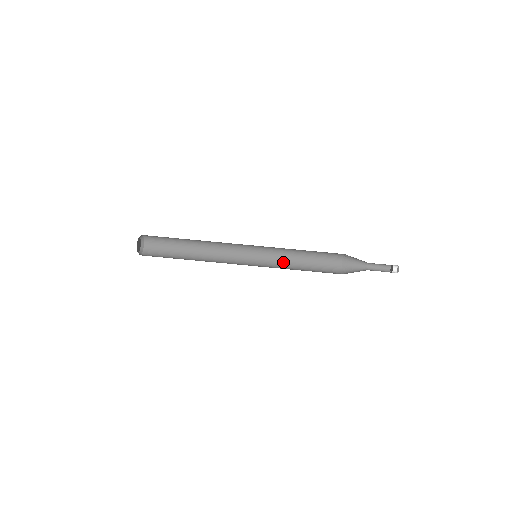
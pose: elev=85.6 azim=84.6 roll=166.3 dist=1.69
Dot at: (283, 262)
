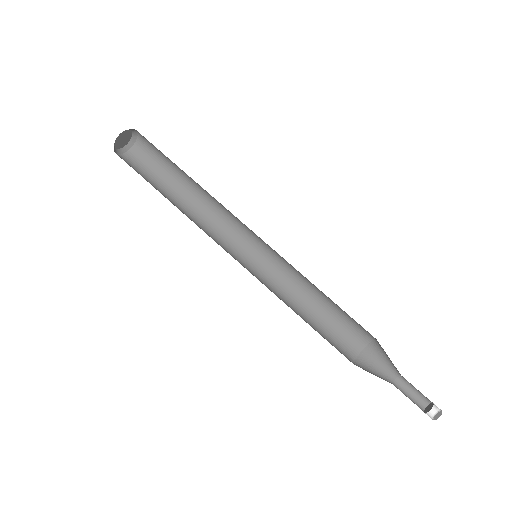
Dot at: (290, 286)
